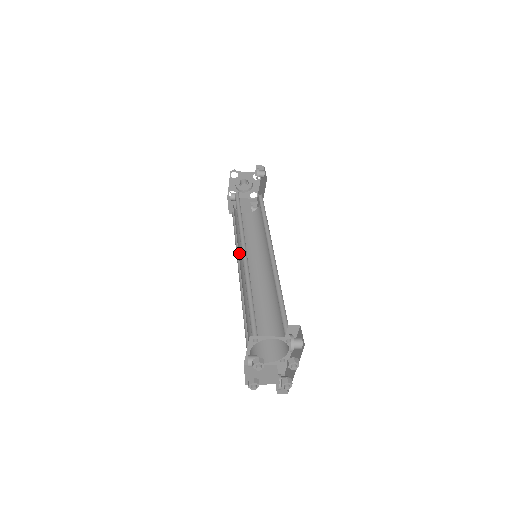
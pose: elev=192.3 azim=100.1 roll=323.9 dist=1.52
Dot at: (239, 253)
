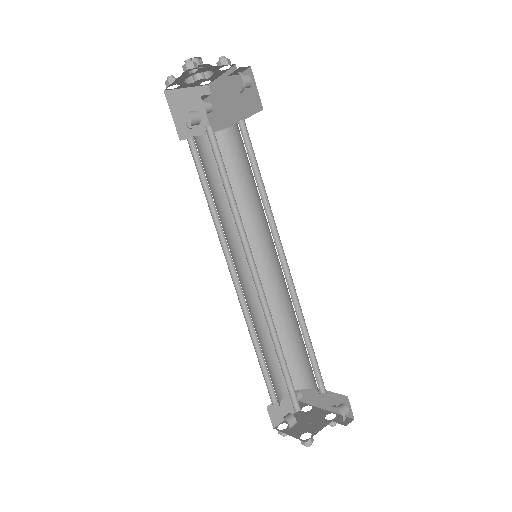
Dot at: (228, 247)
